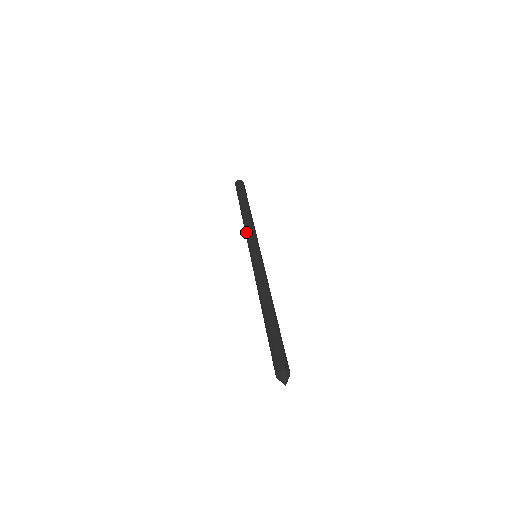
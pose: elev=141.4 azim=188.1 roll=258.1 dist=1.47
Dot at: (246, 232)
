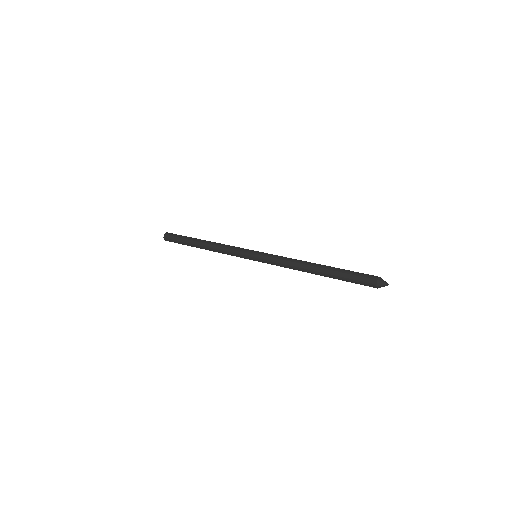
Dot at: (228, 248)
